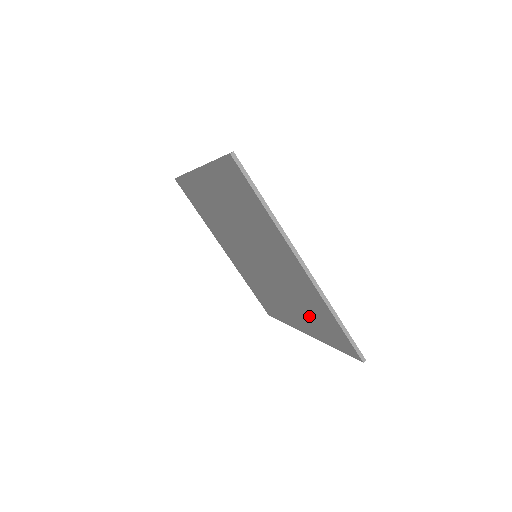
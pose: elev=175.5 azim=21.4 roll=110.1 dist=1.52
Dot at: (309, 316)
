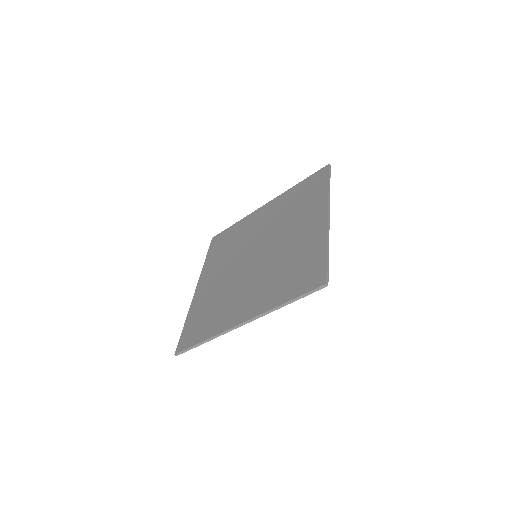
Dot at: (279, 280)
